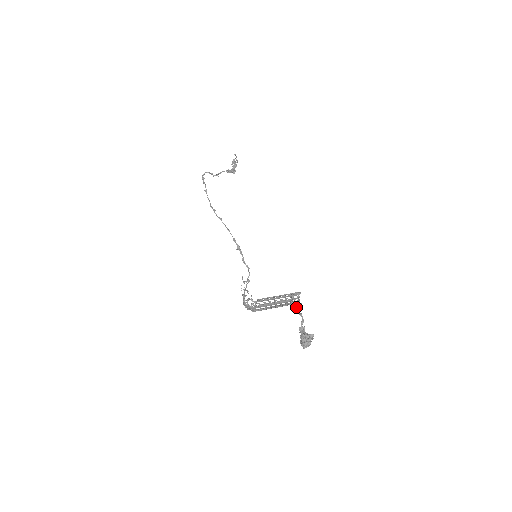
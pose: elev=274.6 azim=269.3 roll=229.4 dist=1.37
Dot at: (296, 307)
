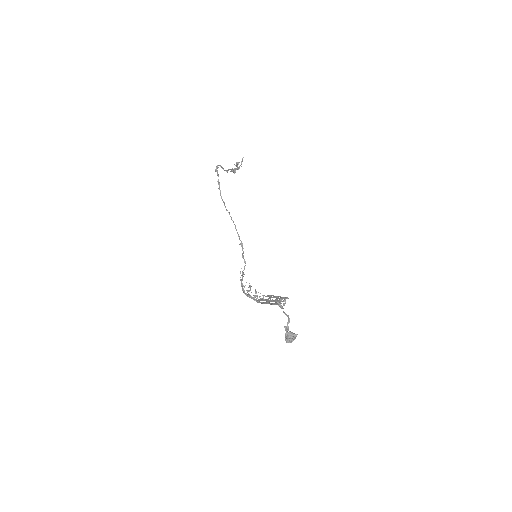
Dot at: (283, 308)
